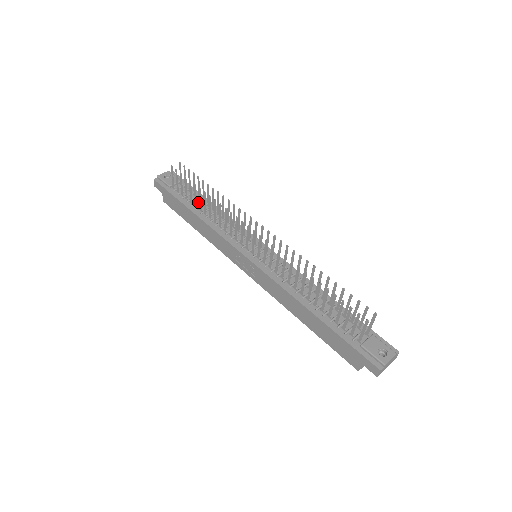
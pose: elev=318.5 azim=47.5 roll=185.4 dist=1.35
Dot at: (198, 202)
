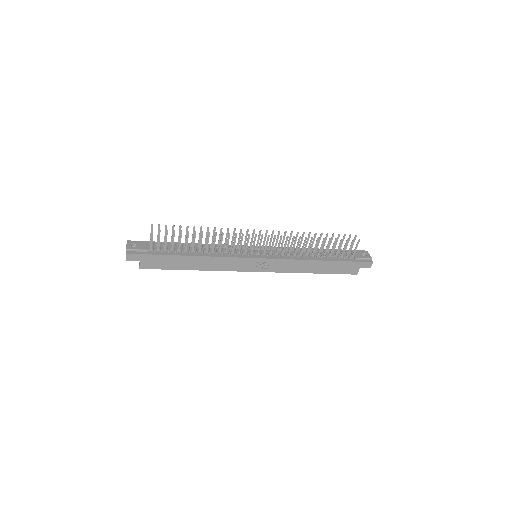
Dot at: (182, 248)
